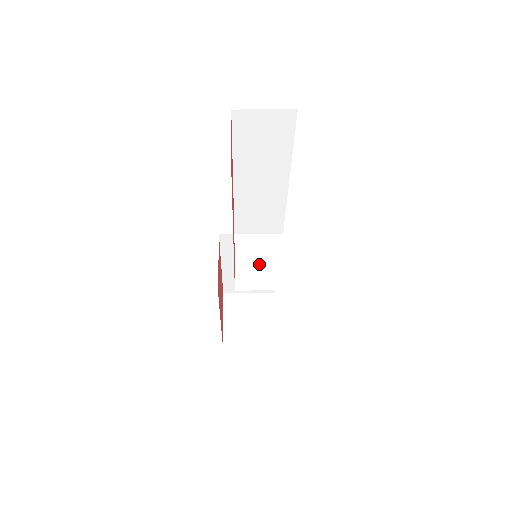
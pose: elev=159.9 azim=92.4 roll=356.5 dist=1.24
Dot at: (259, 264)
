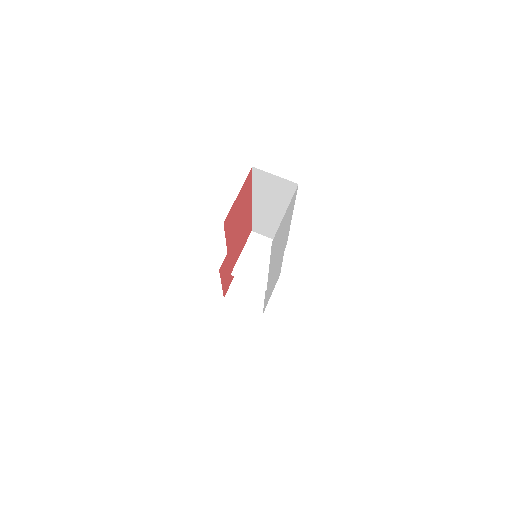
Dot at: (257, 262)
